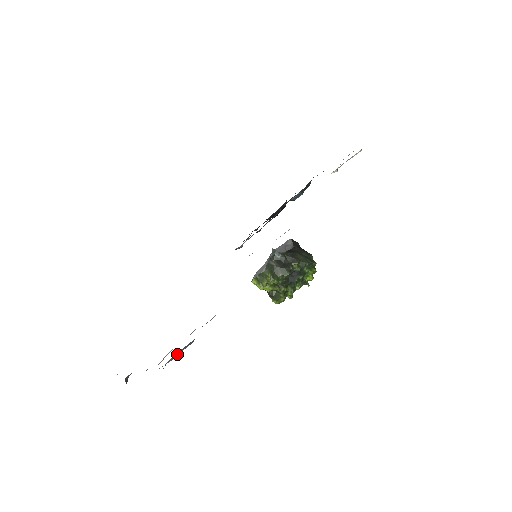
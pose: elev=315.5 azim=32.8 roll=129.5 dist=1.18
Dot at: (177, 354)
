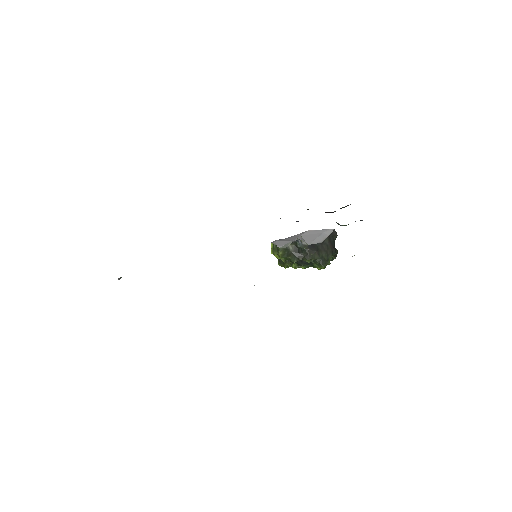
Dot at: occluded
